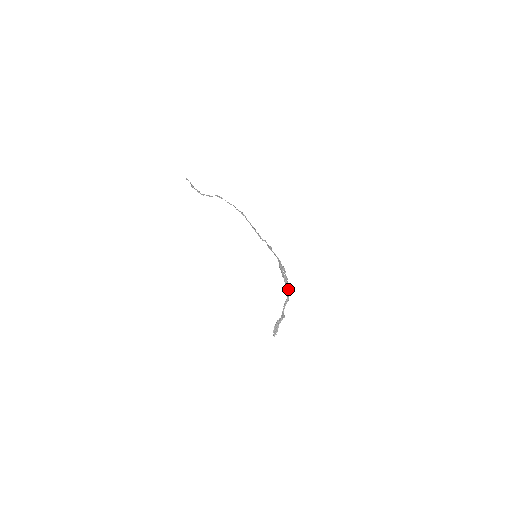
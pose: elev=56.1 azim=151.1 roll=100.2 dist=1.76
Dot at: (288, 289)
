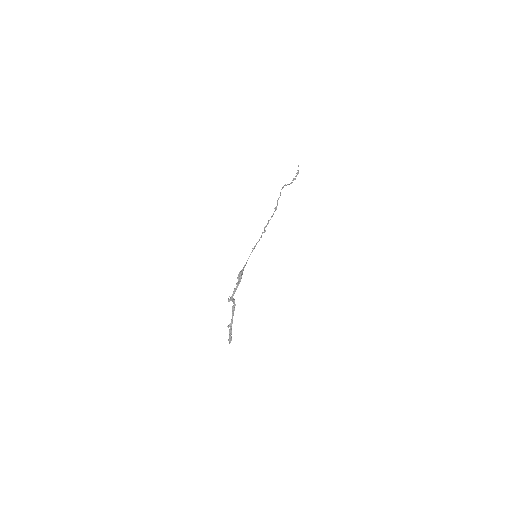
Dot at: (232, 297)
